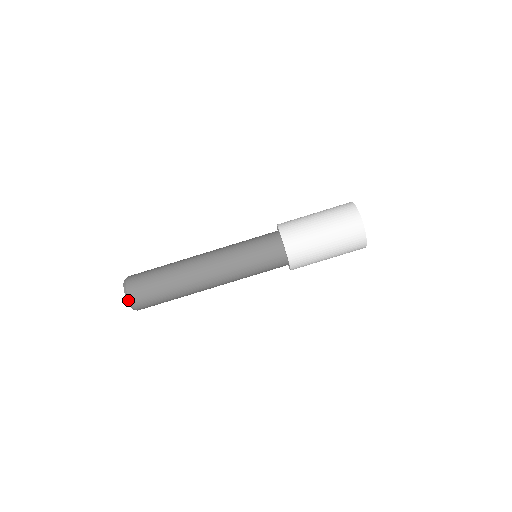
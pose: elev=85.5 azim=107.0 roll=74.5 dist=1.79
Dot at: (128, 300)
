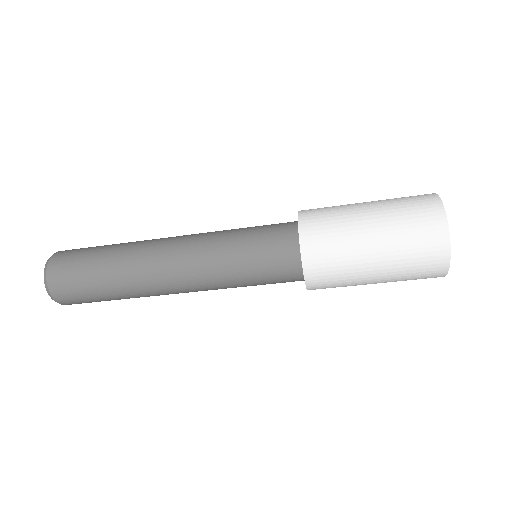
Dot at: (53, 299)
